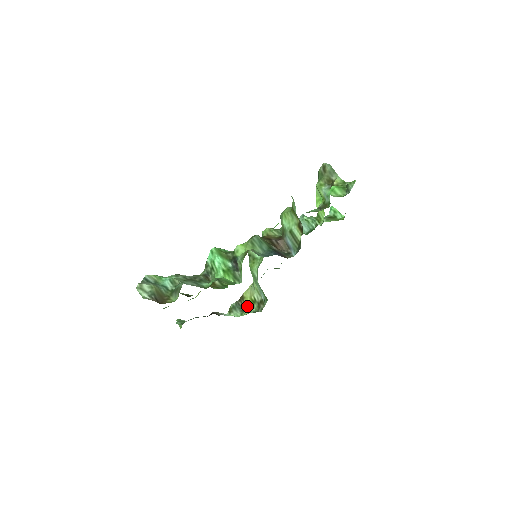
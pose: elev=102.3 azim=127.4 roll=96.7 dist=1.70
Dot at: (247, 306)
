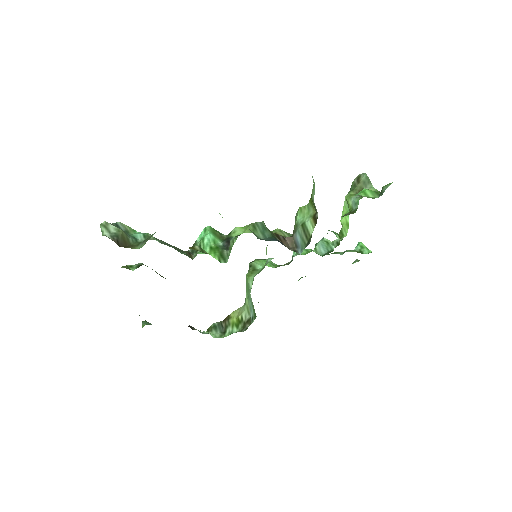
Dot at: (230, 327)
